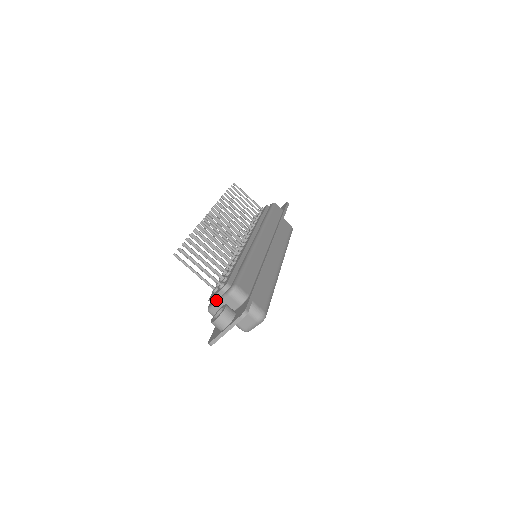
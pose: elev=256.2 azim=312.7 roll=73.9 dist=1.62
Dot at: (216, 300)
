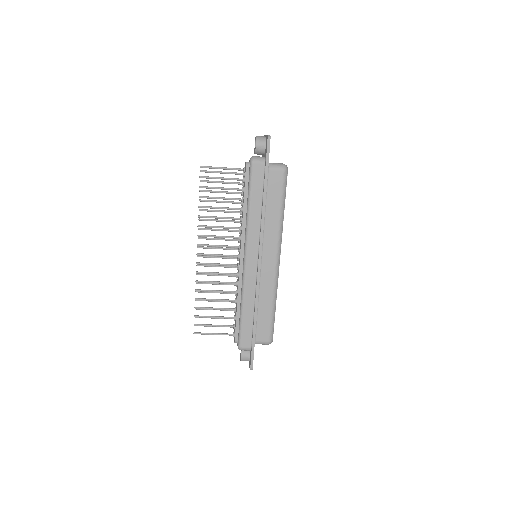
Dot at: occluded
